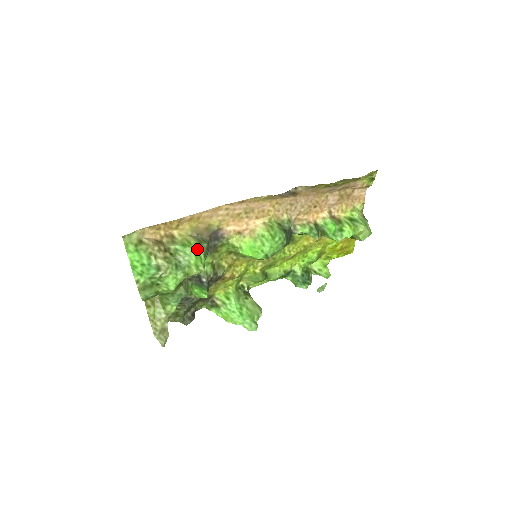
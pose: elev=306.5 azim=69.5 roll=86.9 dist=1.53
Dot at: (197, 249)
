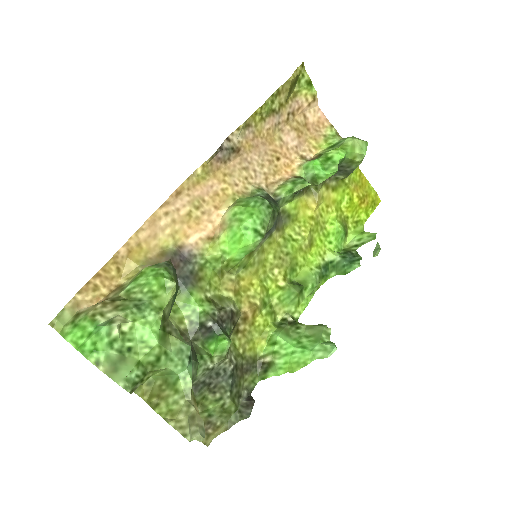
Dot at: (153, 271)
